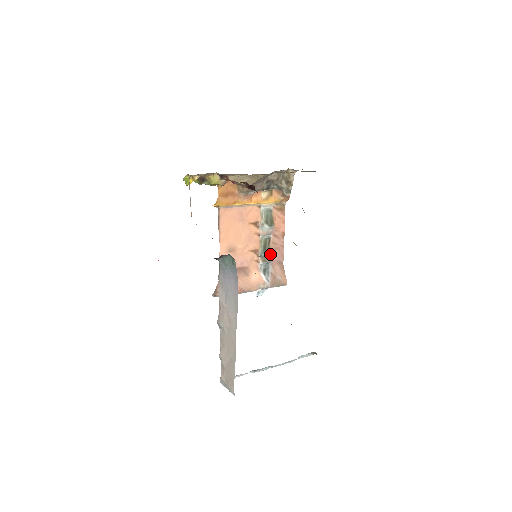
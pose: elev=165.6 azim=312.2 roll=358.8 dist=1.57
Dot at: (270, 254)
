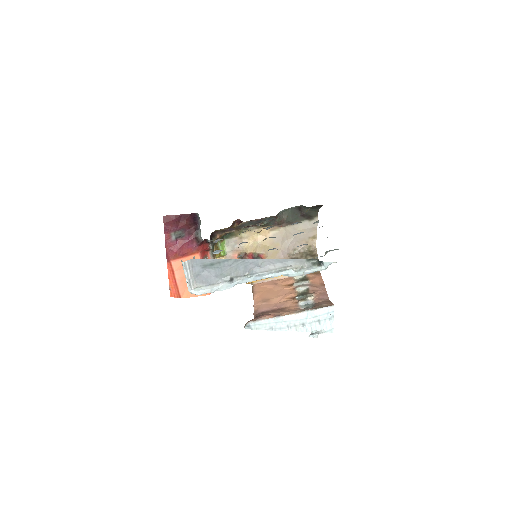
Dot at: (308, 295)
